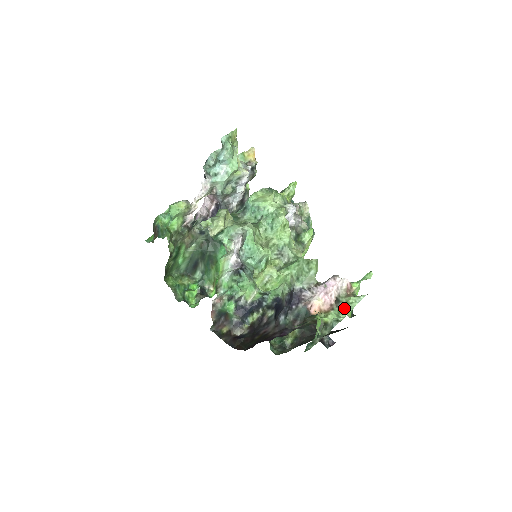
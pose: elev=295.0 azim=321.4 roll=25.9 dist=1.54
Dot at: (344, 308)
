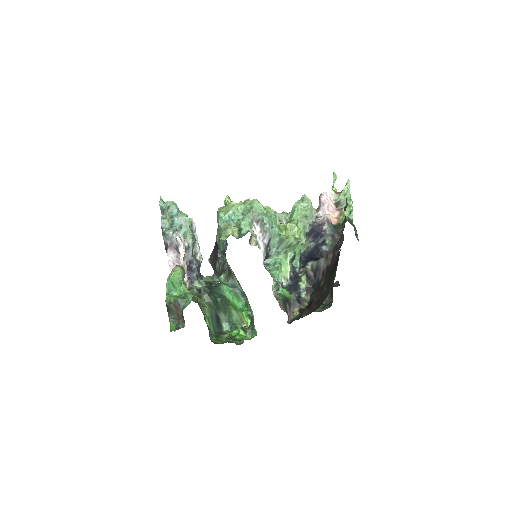
Dot at: (347, 199)
